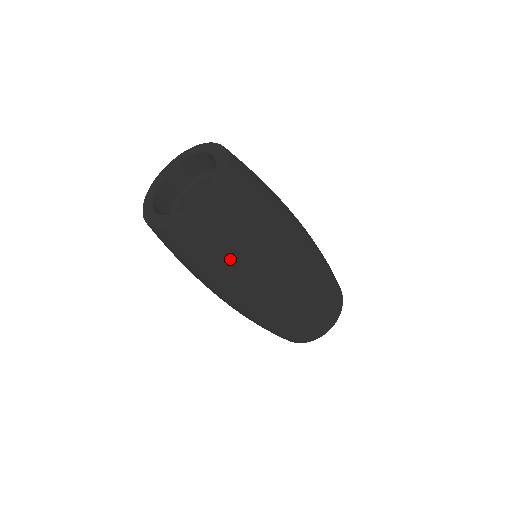
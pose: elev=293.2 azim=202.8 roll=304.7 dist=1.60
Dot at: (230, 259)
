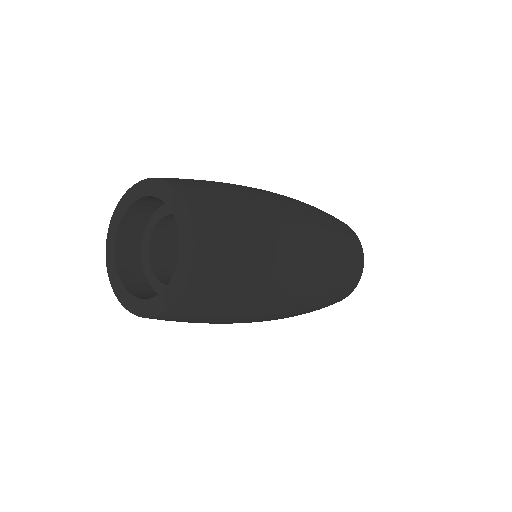
Dot at: (243, 302)
